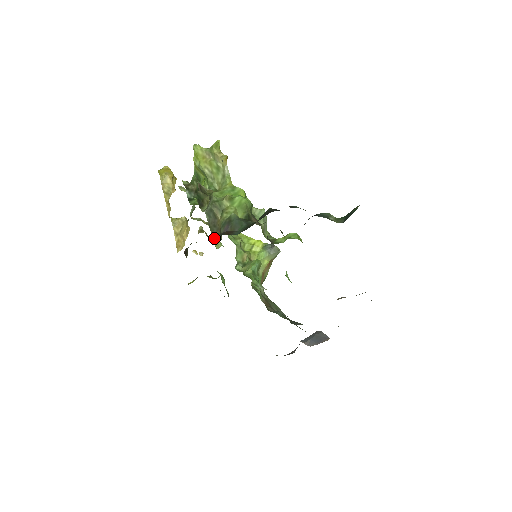
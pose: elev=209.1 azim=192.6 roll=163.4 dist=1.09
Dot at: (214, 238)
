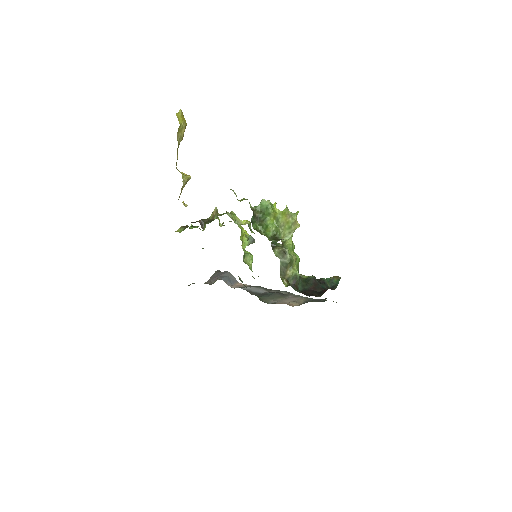
Dot at: (282, 280)
